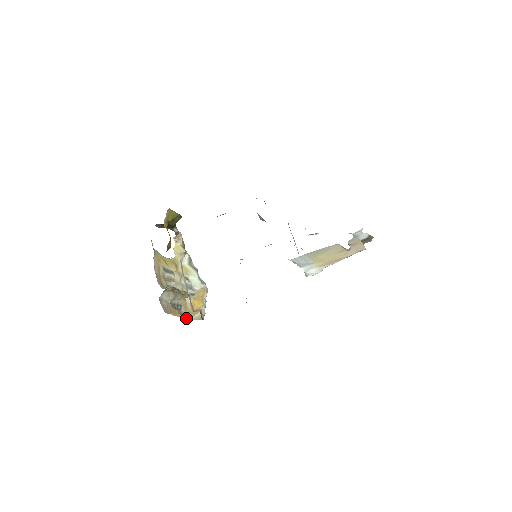
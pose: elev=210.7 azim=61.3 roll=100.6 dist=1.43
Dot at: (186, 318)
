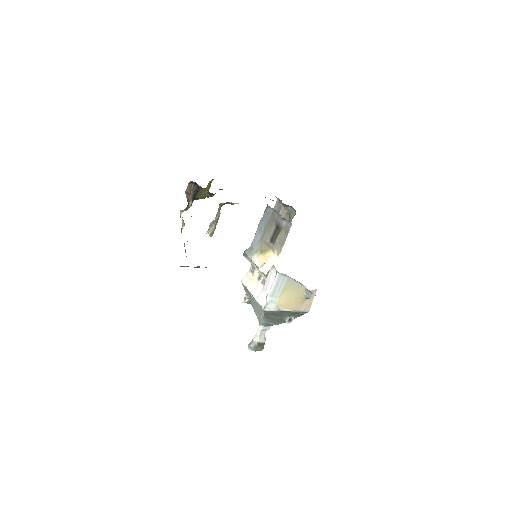
Dot at: occluded
